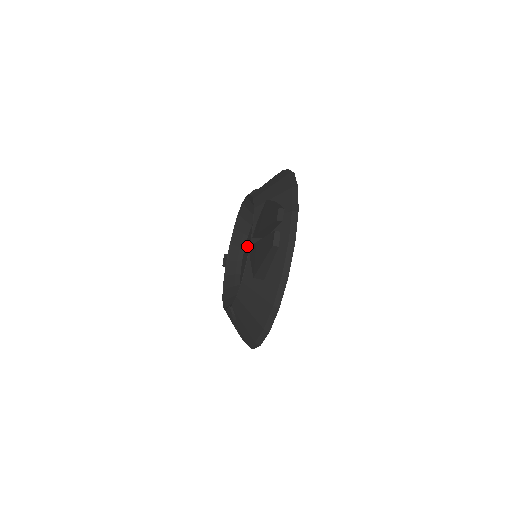
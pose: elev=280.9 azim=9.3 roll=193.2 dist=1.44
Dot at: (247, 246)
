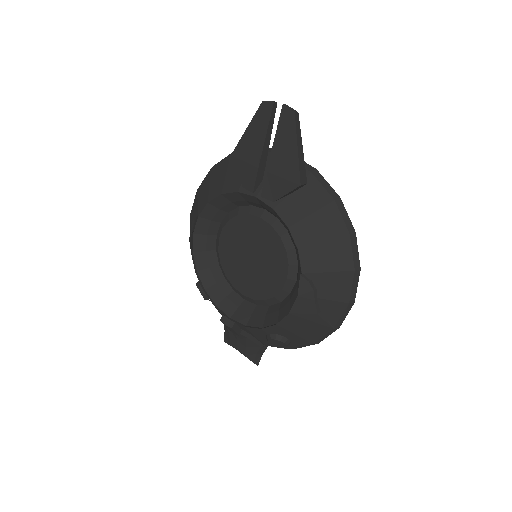
Dot at: (235, 273)
